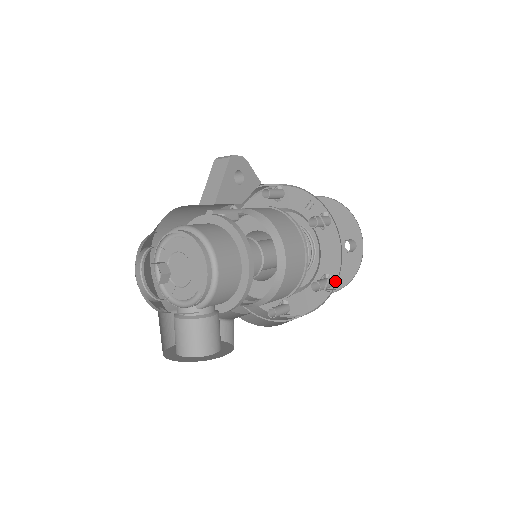
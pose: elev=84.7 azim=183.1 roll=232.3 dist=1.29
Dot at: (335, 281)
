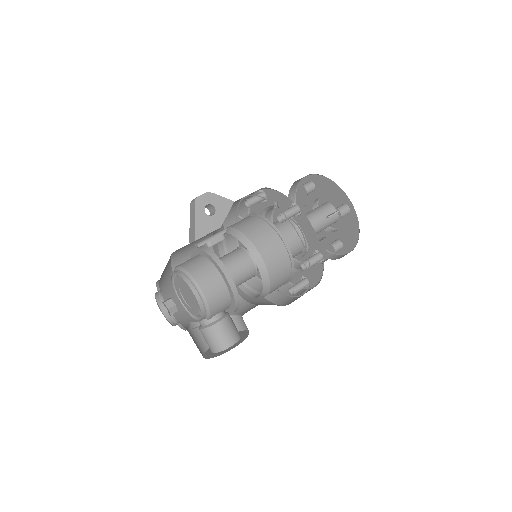
Dot at: (325, 253)
